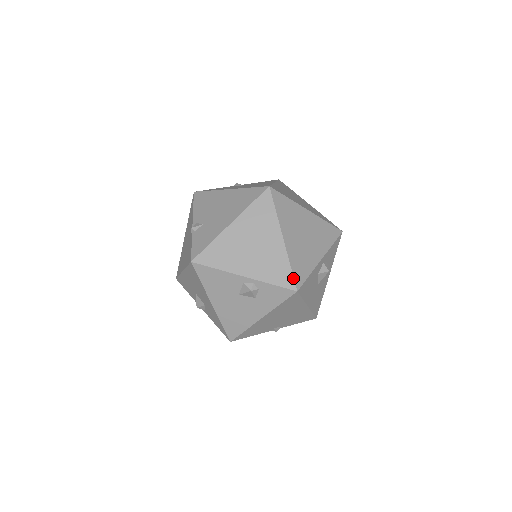
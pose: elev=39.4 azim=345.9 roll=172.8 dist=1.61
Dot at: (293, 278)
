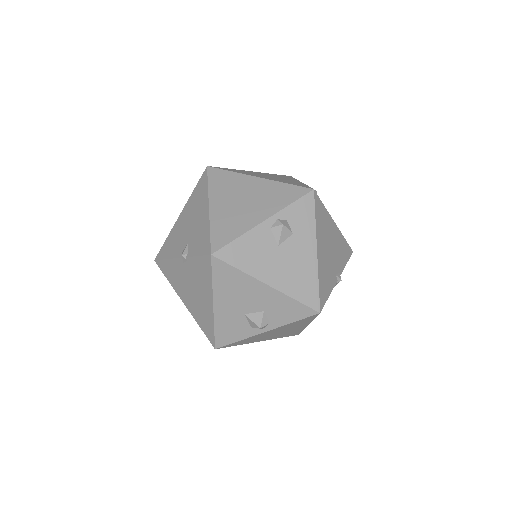
Dot at: (299, 187)
